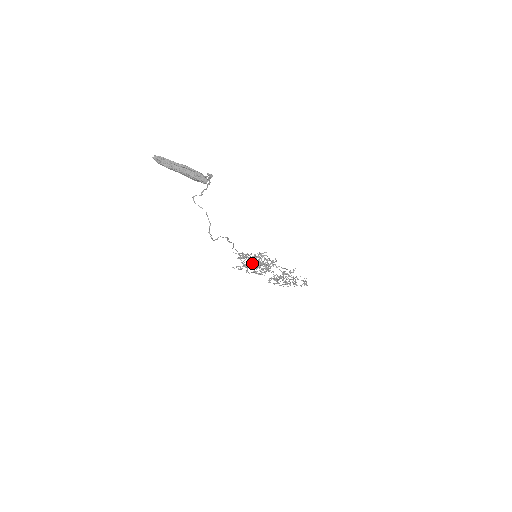
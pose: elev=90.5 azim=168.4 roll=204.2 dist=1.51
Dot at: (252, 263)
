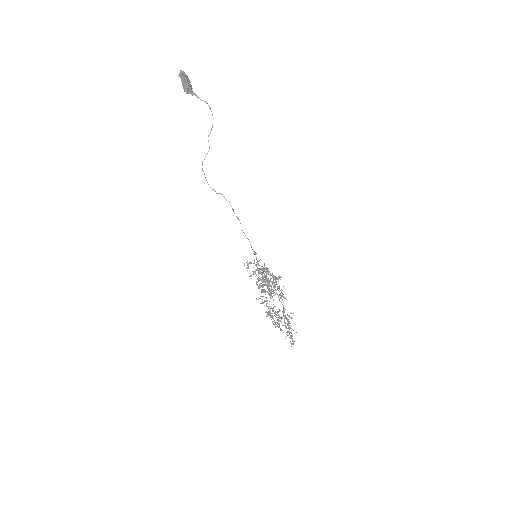
Dot at: (261, 274)
